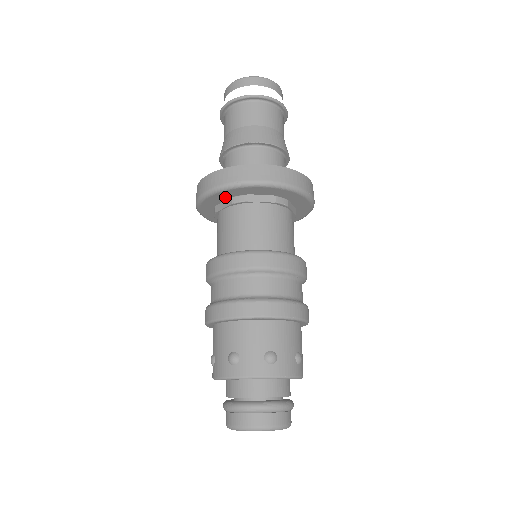
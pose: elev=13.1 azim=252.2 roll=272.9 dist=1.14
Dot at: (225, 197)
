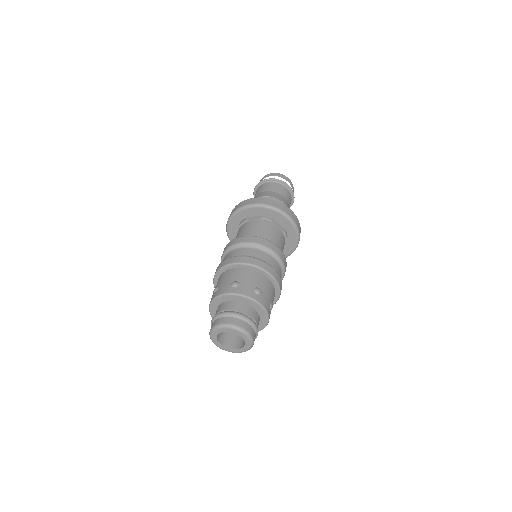
Dot at: (237, 224)
